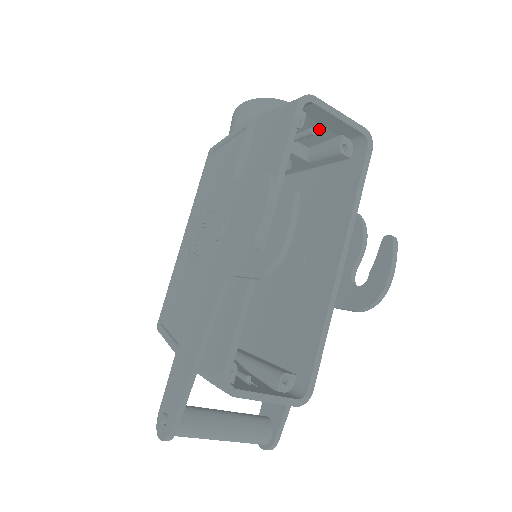
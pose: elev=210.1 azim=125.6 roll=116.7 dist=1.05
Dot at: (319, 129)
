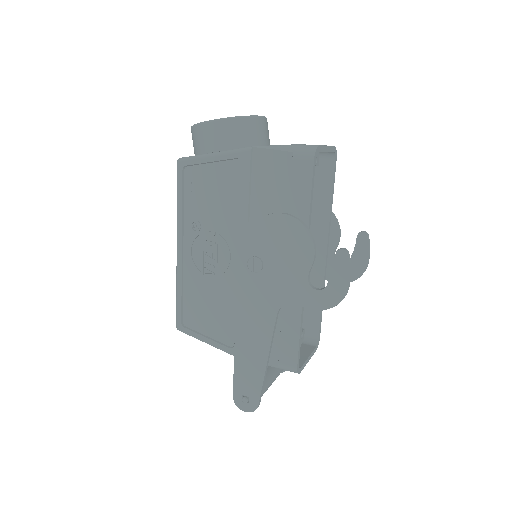
Dot at: occluded
